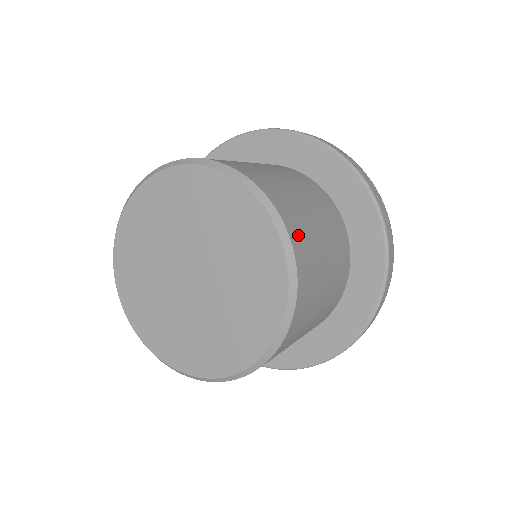
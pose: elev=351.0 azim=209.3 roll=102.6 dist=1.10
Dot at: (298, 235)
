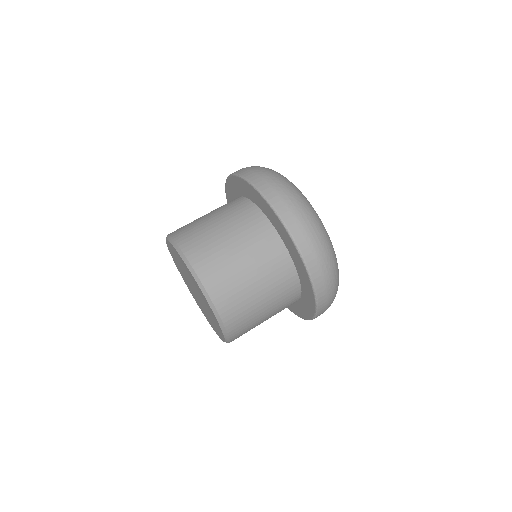
Dot at: (210, 275)
